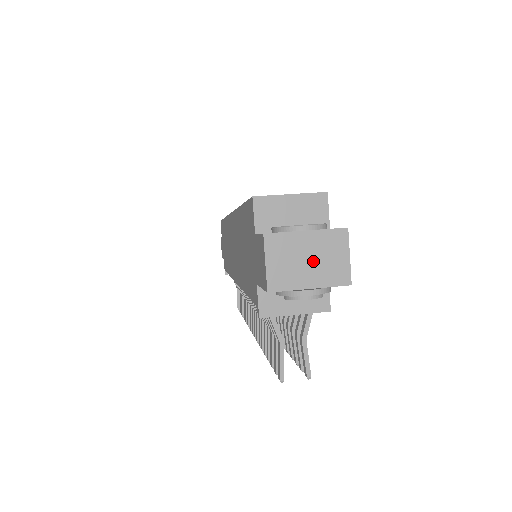
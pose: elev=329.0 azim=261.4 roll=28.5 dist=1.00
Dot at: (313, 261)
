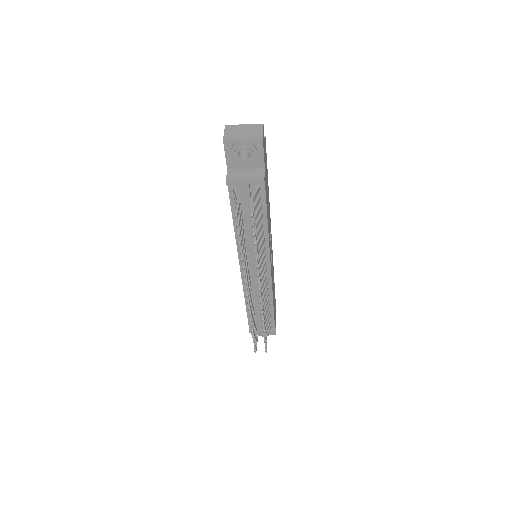
Dot at: (246, 132)
